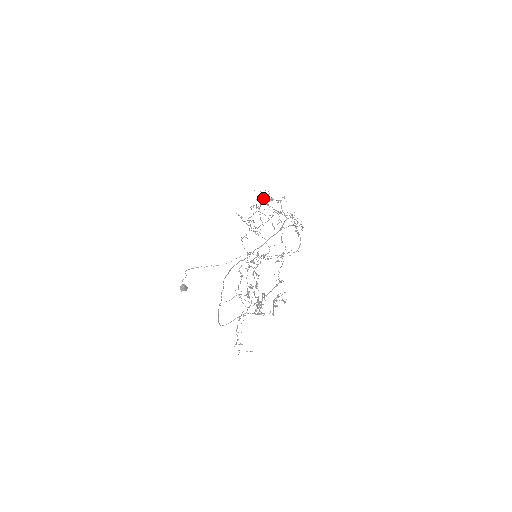
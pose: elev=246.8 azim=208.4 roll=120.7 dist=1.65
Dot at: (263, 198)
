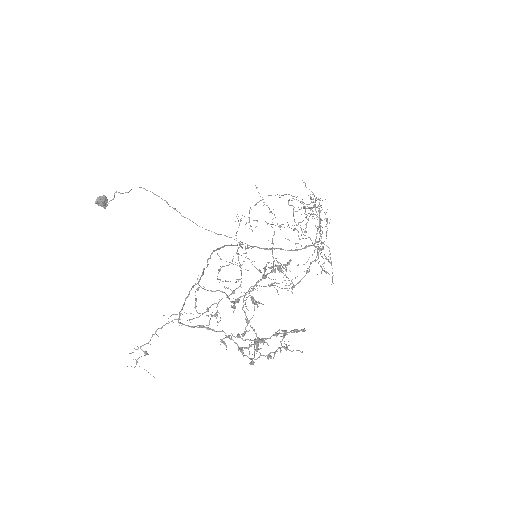
Dot at: occluded
